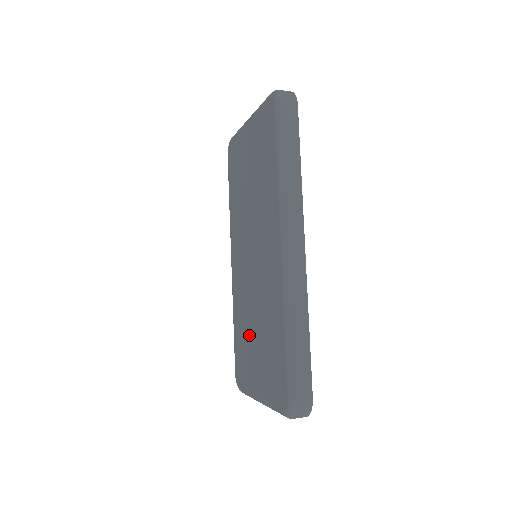
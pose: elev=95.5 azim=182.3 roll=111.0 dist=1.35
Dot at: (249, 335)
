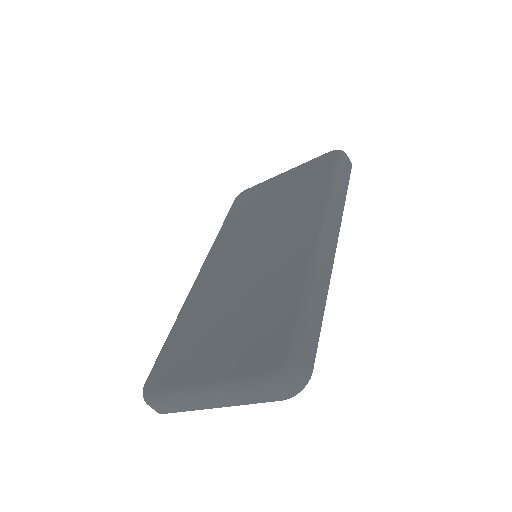
Dot at: (212, 323)
